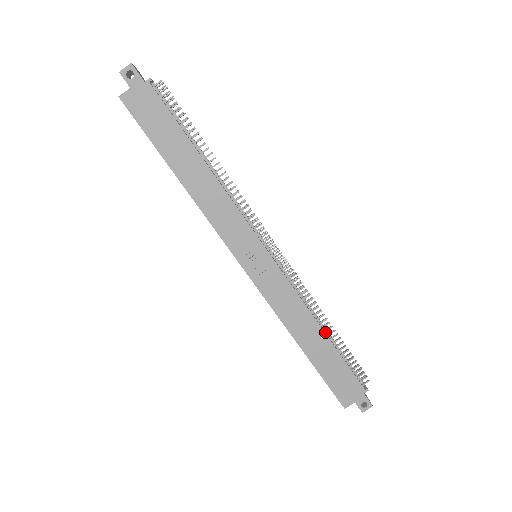
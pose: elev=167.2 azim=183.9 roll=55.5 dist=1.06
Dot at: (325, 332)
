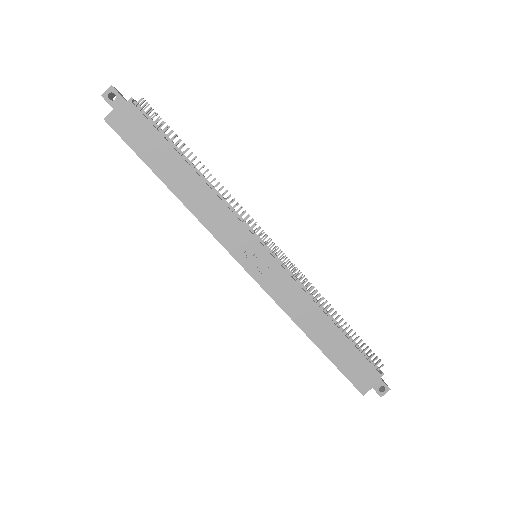
Dot at: occluded
